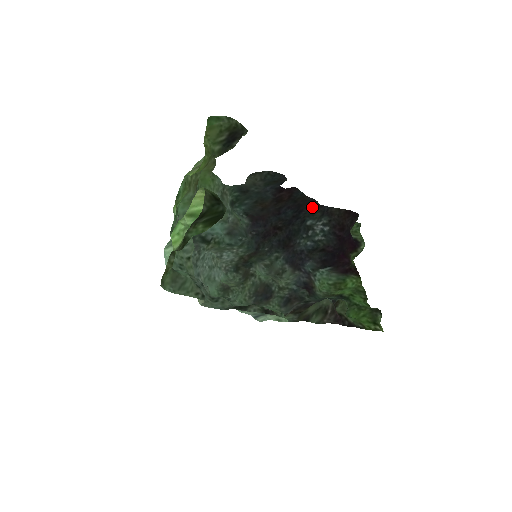
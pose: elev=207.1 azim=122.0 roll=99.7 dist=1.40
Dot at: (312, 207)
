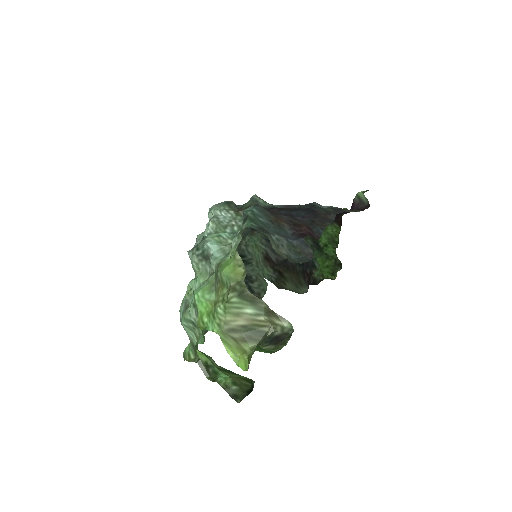
Dot at: (327, 213)
